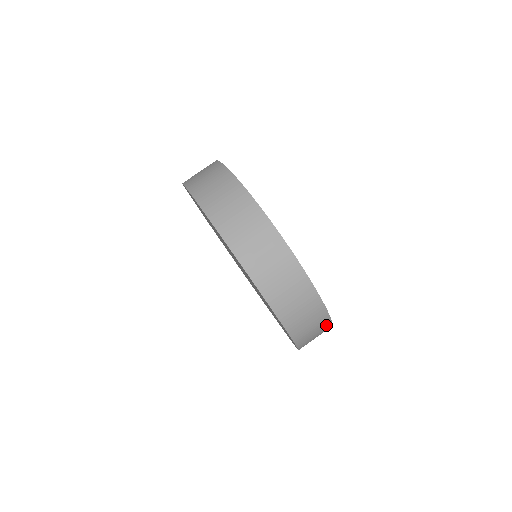
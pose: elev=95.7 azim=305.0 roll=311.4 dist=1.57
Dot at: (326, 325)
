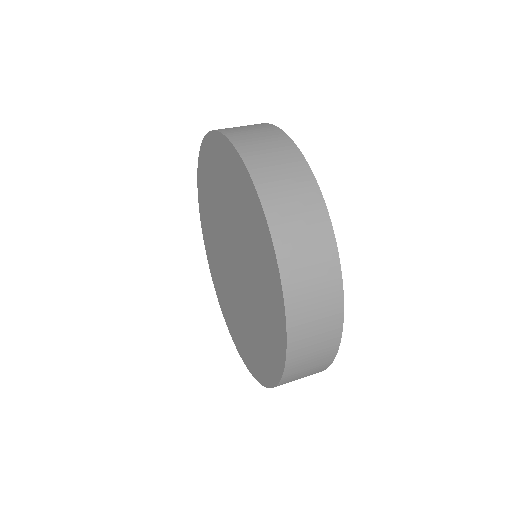
Dot at: (335, 303)
